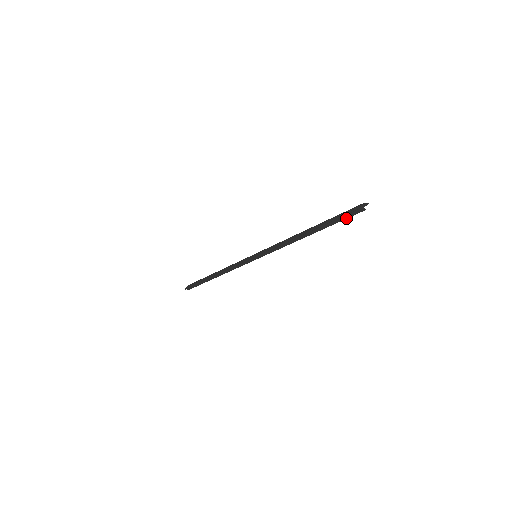
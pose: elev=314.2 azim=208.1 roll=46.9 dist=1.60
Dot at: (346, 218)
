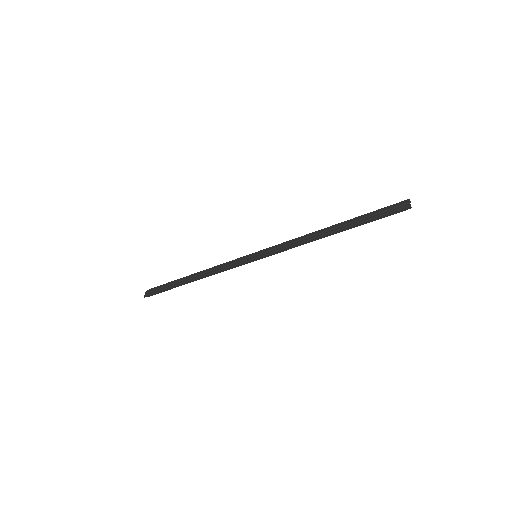
Dot at: (387, 216)
